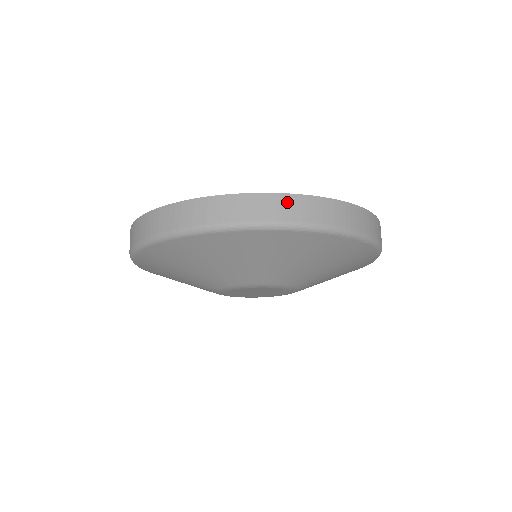
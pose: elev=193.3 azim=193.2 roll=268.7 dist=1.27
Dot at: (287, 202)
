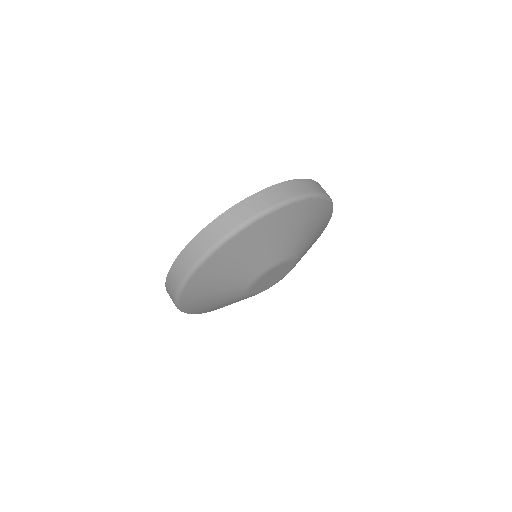
Dot at: (268, 193)
